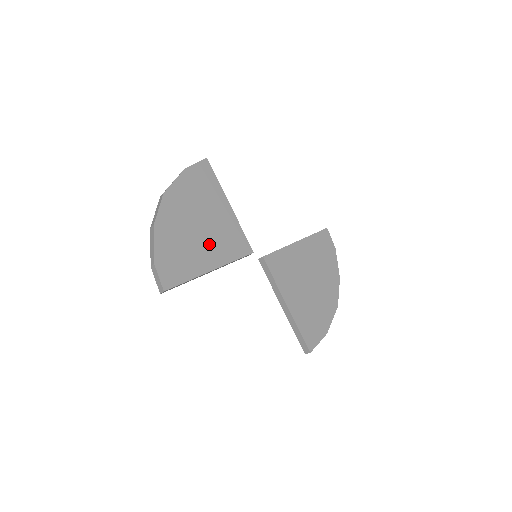
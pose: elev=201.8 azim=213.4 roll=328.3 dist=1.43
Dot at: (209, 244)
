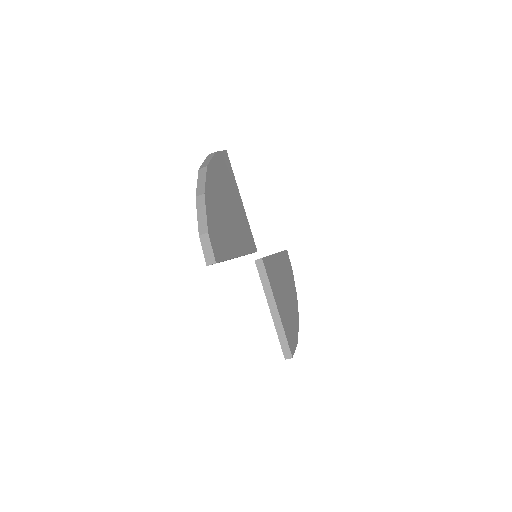
Dot at: (235, 230)
